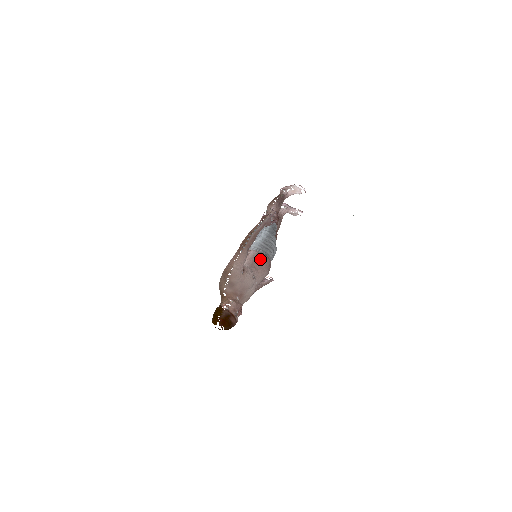
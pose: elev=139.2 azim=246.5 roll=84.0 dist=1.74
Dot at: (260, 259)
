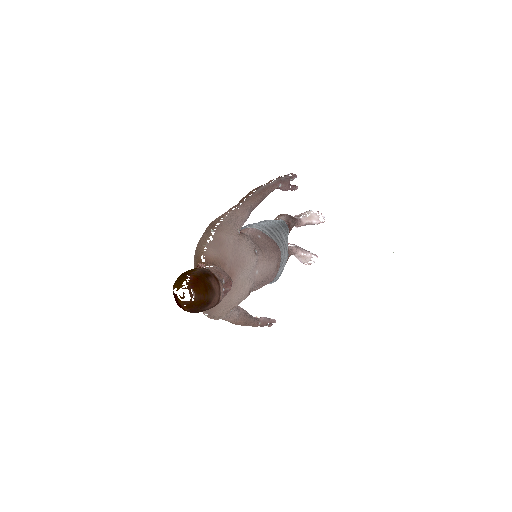
Dot at: (266, 240)
